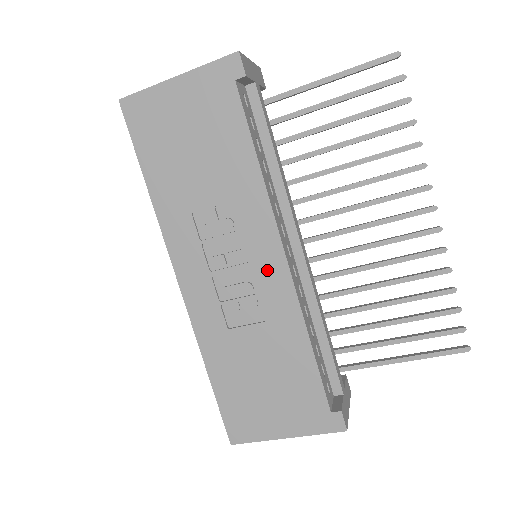
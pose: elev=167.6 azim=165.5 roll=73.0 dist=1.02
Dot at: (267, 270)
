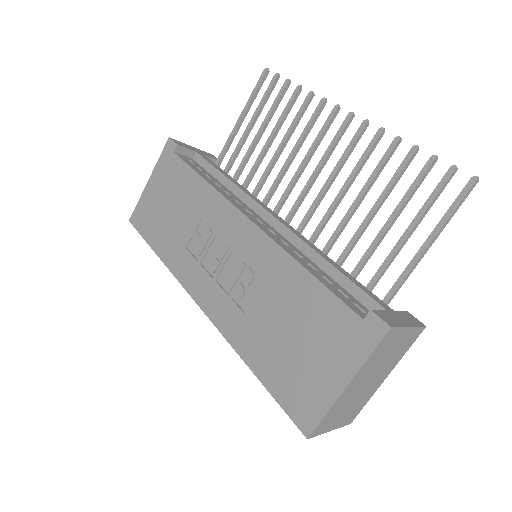
Dot at: (244, 241)
